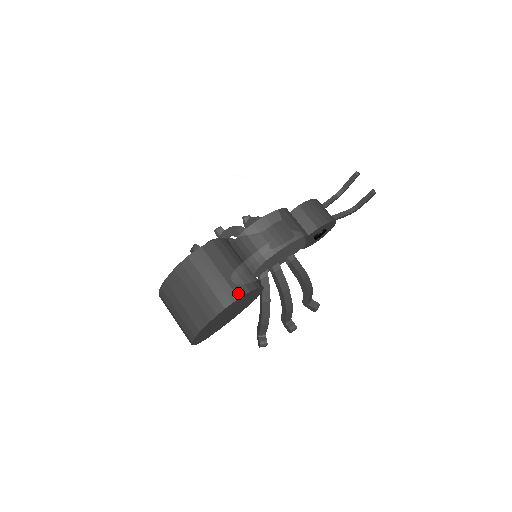
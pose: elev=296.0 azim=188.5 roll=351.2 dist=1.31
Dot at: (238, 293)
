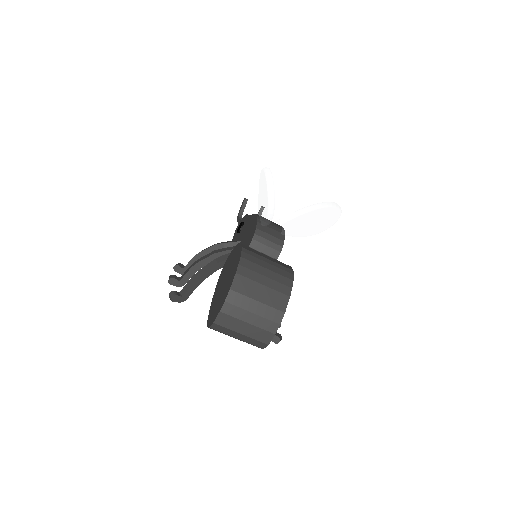
Dot at: (289, 268)
